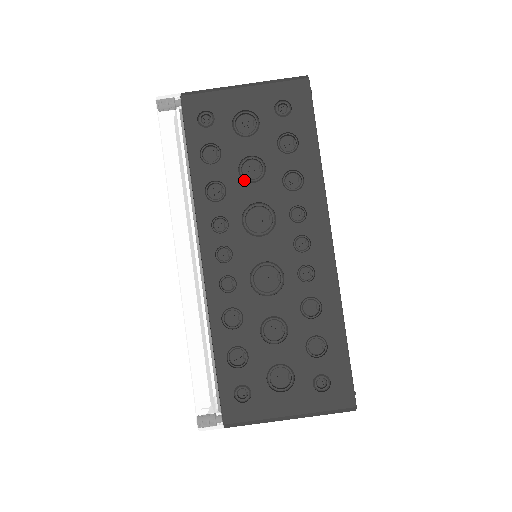
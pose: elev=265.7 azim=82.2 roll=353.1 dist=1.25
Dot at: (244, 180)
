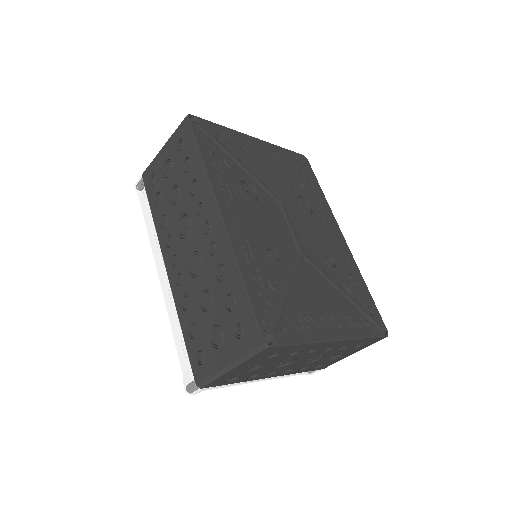
Dot at: (174, 205)
